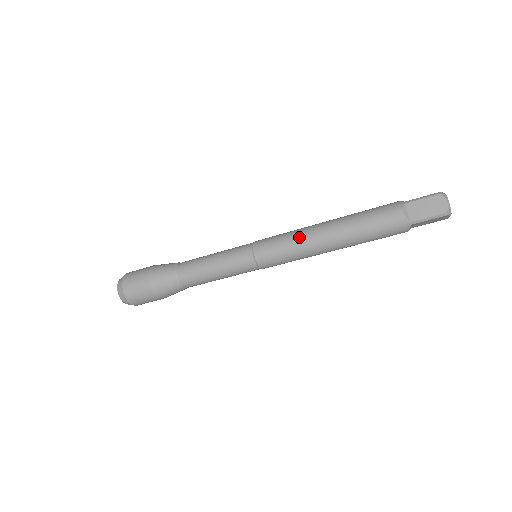
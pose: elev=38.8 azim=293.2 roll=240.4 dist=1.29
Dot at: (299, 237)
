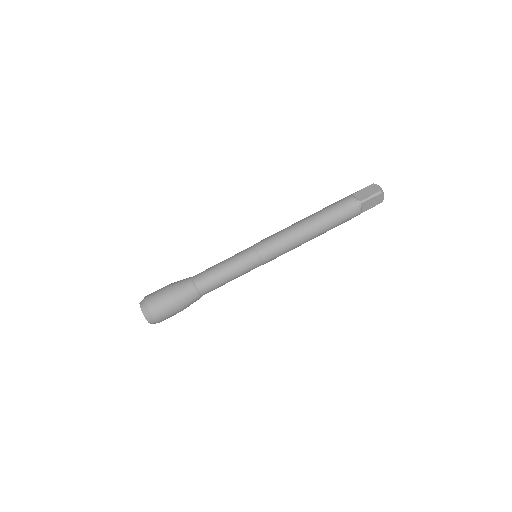
Dot at: (287, 229)
